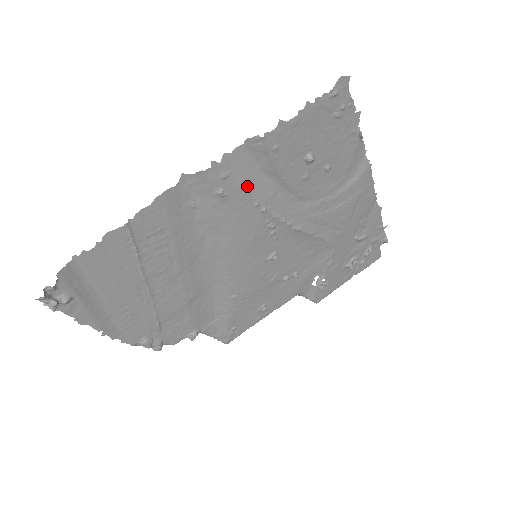
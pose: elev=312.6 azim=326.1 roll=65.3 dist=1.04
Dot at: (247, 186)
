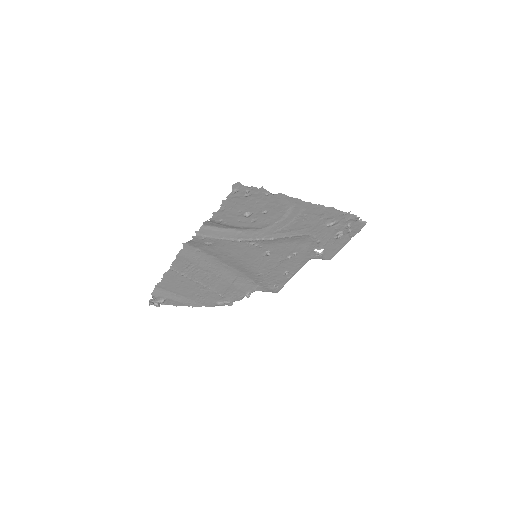
Dot at: (220, 237)
